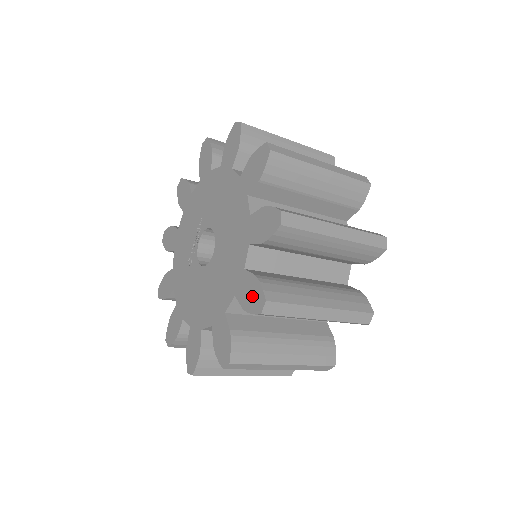
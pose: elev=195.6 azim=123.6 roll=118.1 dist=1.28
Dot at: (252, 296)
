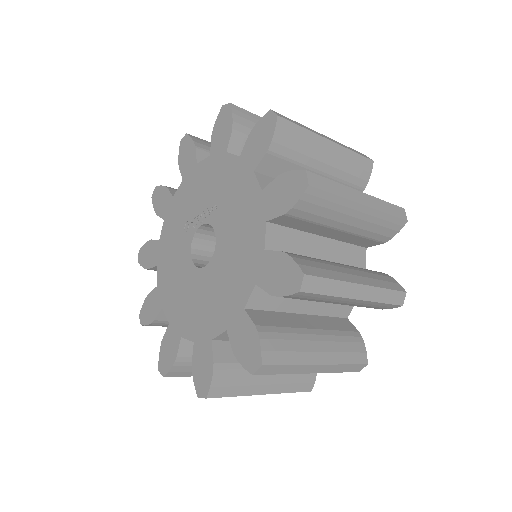
Dot at: (202, 373)
